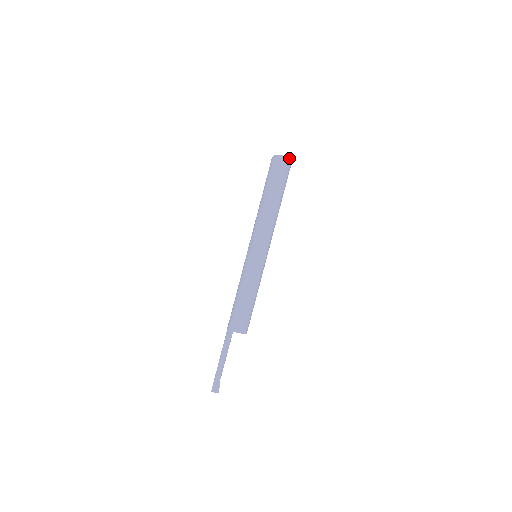
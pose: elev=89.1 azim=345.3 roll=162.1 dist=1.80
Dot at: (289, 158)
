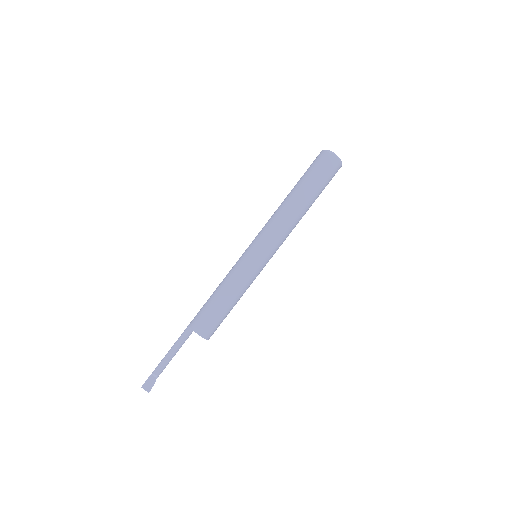
Dot at: occluded
